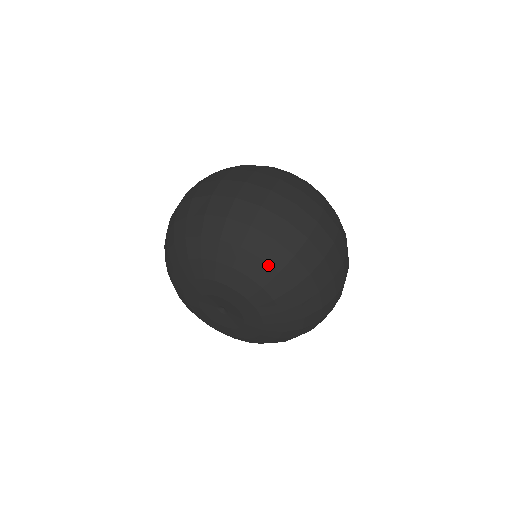
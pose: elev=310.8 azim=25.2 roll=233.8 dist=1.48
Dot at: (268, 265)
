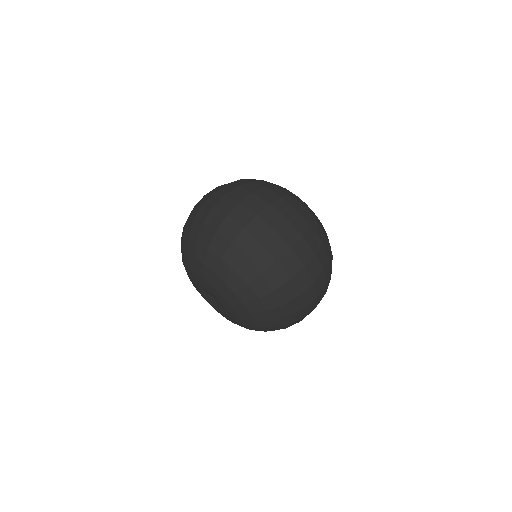
Dot at: (262, 304)
